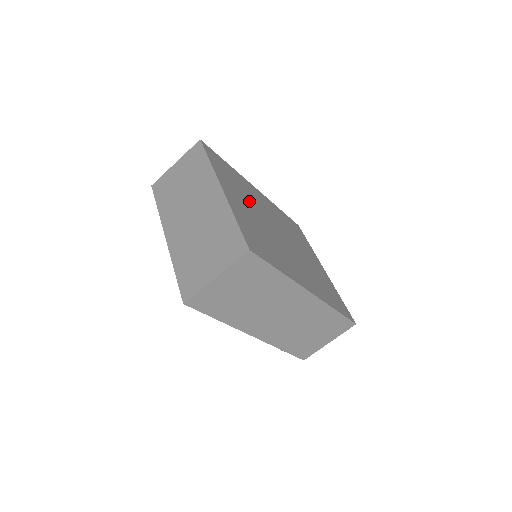
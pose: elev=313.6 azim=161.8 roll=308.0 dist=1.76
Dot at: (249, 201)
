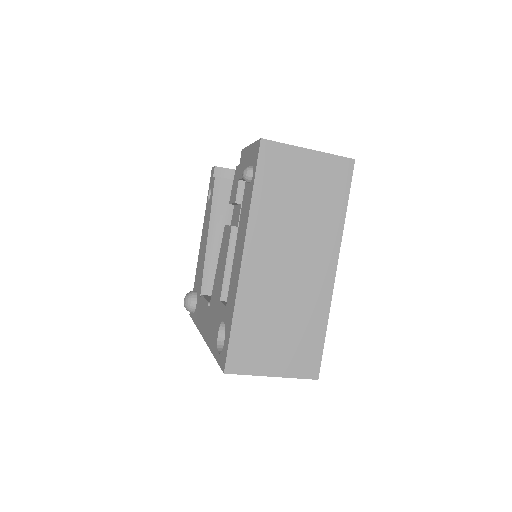
Dot at: occluded
